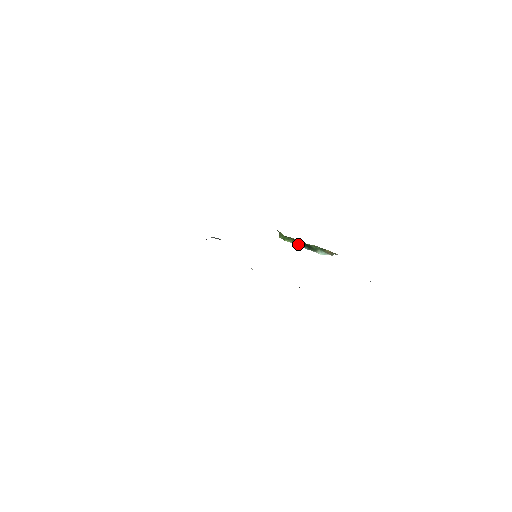
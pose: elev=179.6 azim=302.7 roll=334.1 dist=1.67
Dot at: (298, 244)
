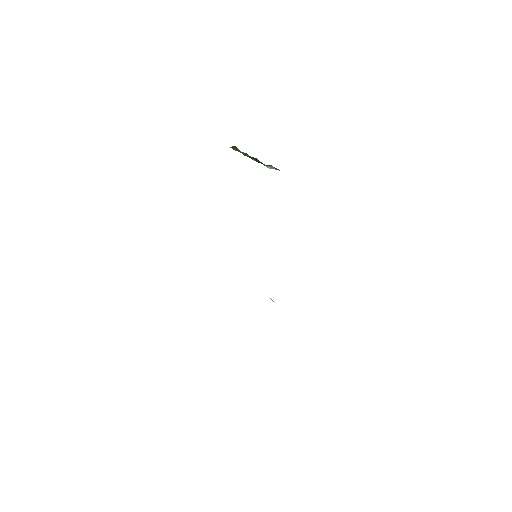
Dot at: (249, 157)
